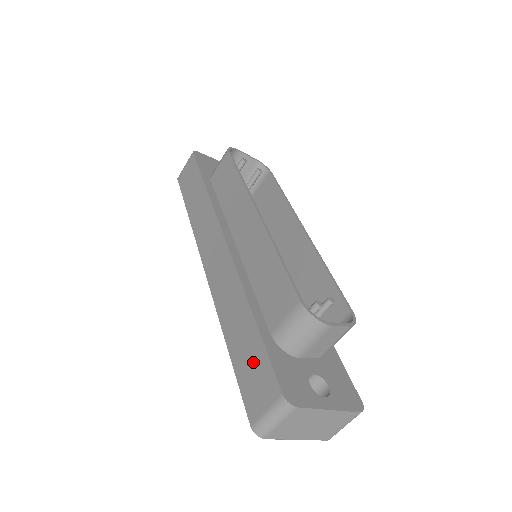
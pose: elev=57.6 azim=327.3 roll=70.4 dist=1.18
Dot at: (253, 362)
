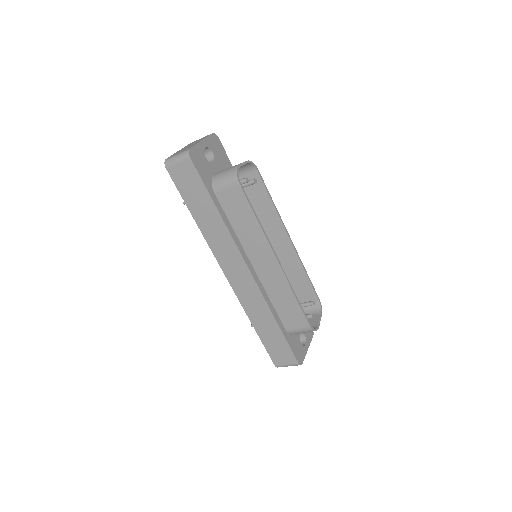
Dot at: (278, 345)
